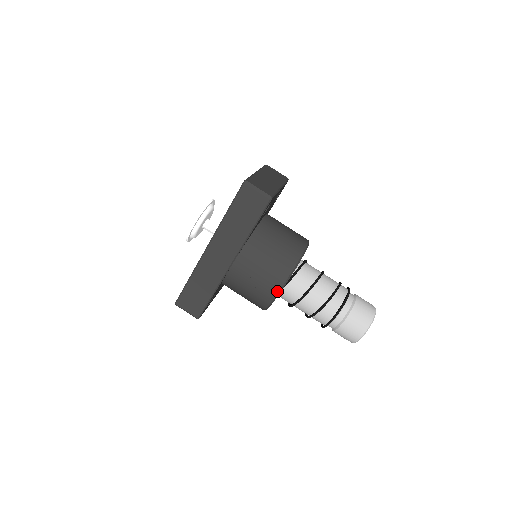
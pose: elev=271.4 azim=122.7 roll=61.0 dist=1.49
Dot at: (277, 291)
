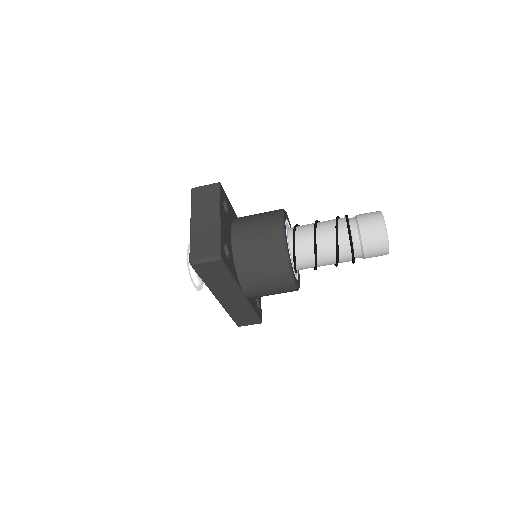
Dot at: (293, 286)
